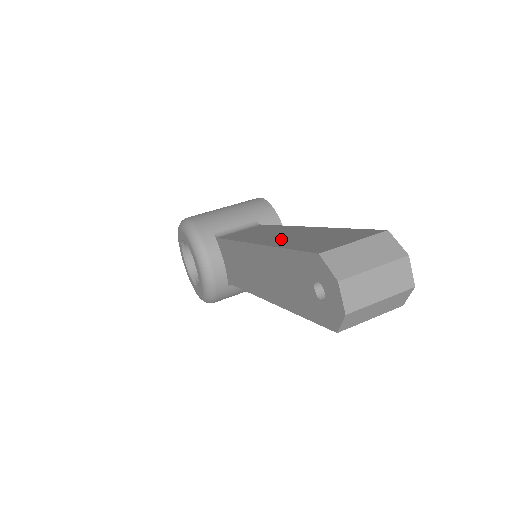
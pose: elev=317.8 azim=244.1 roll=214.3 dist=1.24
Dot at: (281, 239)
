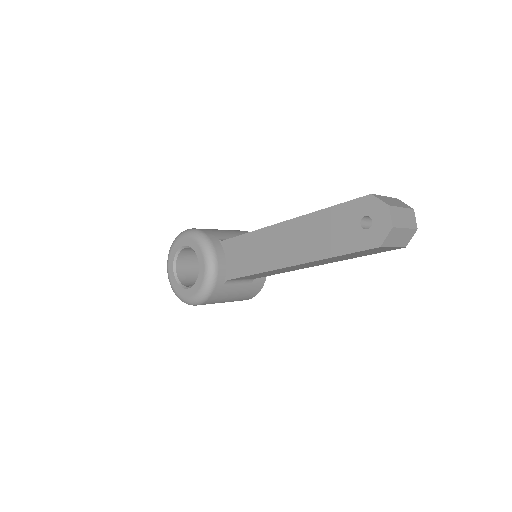
Dot at: occluded
